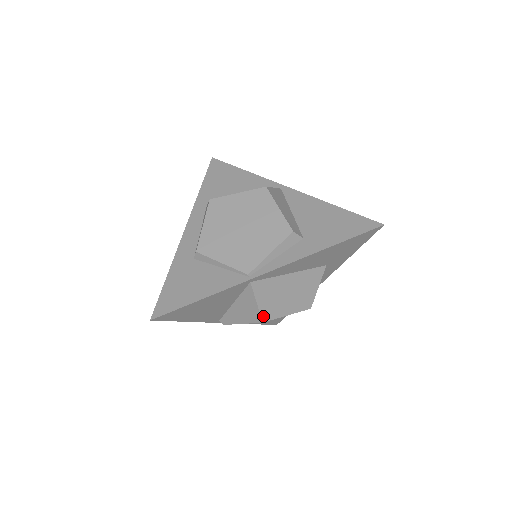
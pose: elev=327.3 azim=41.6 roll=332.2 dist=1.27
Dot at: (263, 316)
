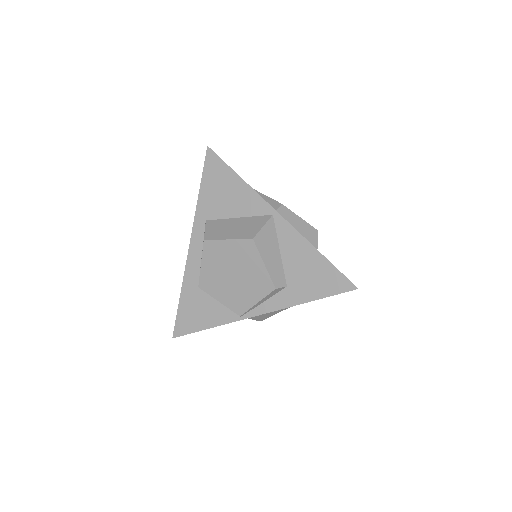
Dot at: (259, 320)
